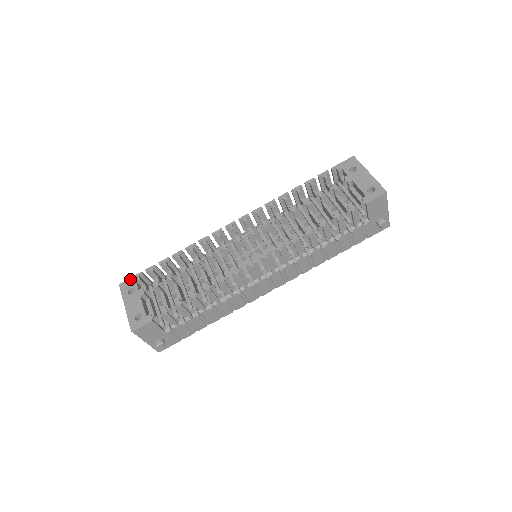
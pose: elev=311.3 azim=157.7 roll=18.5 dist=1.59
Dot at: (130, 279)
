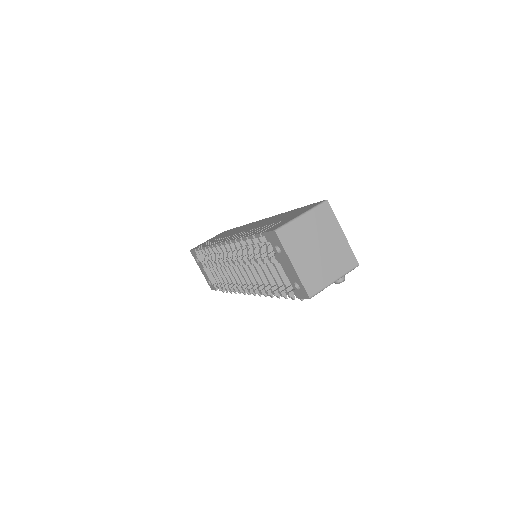
Dot at: (192, 251)
